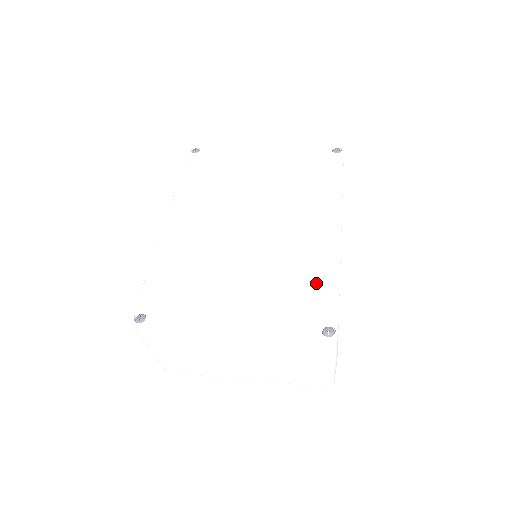
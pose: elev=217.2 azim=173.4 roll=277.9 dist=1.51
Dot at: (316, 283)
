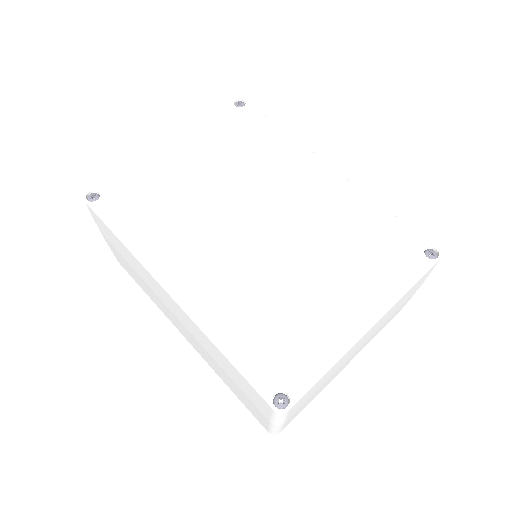
Dot at: (376, 226)
